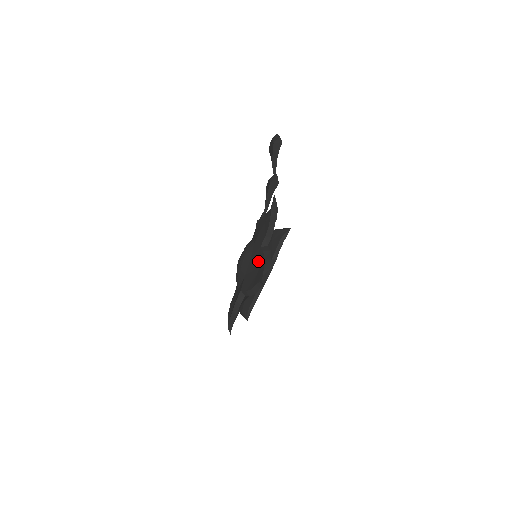
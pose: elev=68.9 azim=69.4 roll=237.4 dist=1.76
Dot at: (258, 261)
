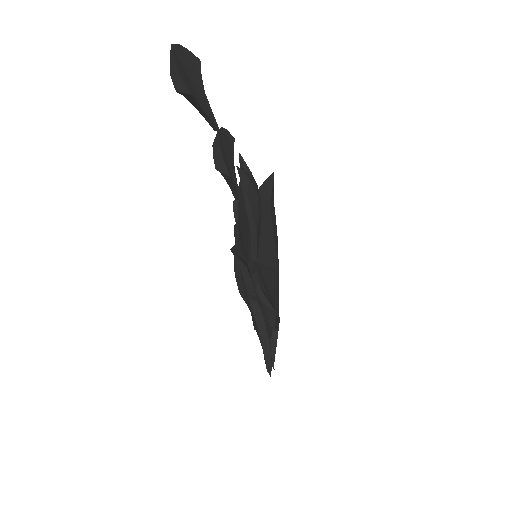
Dot at: occluded
